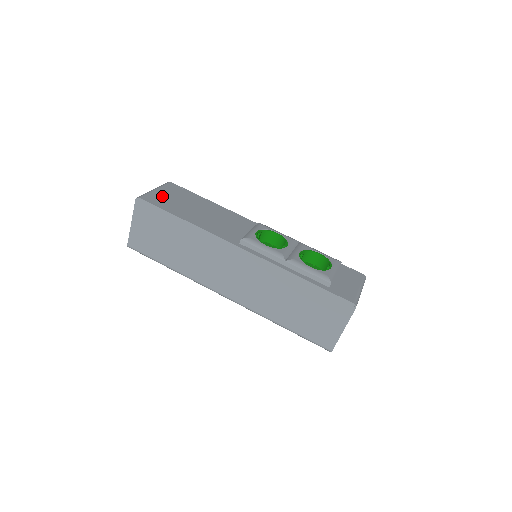
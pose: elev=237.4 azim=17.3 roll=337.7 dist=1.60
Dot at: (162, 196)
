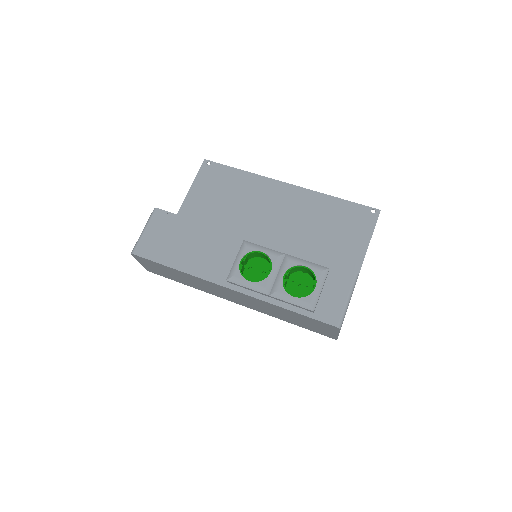
Dot at: (151, 239)
